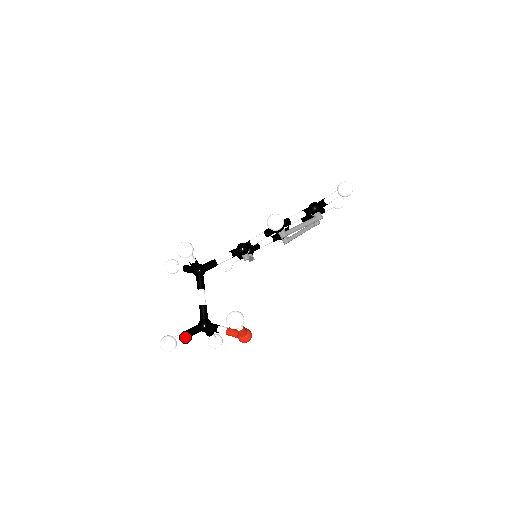
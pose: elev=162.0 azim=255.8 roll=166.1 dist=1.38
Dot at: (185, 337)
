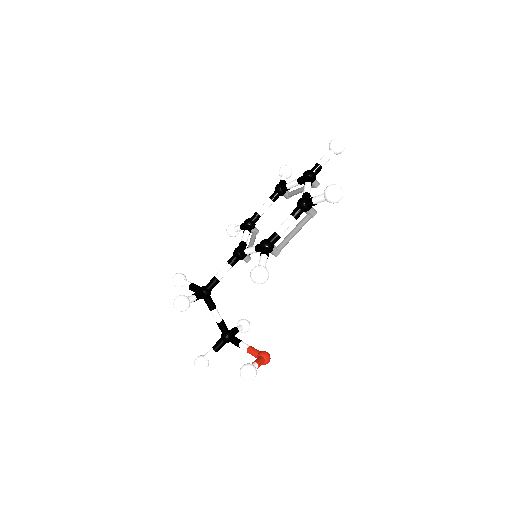
Dot at: occluded
